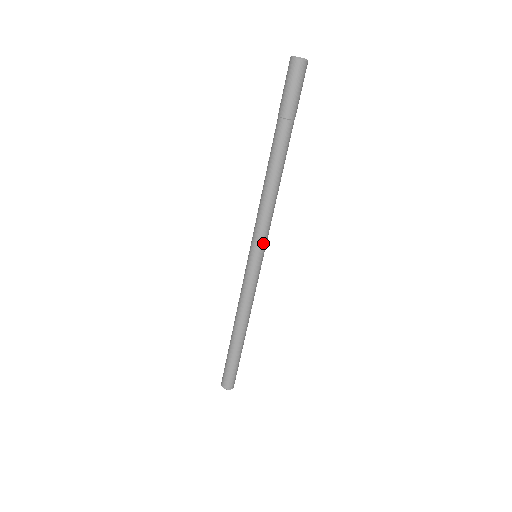
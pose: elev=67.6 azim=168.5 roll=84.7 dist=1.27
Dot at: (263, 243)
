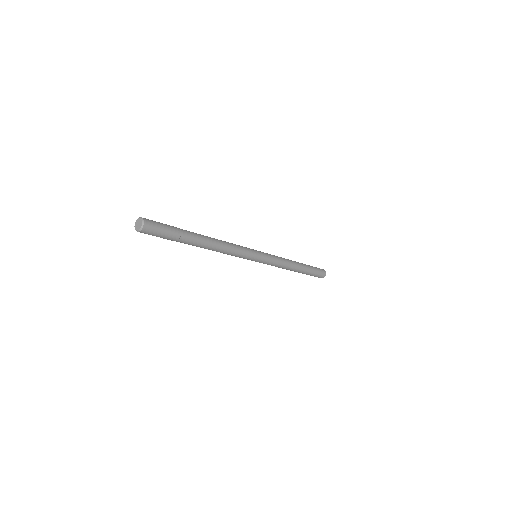
Dot at: (251, 256)
